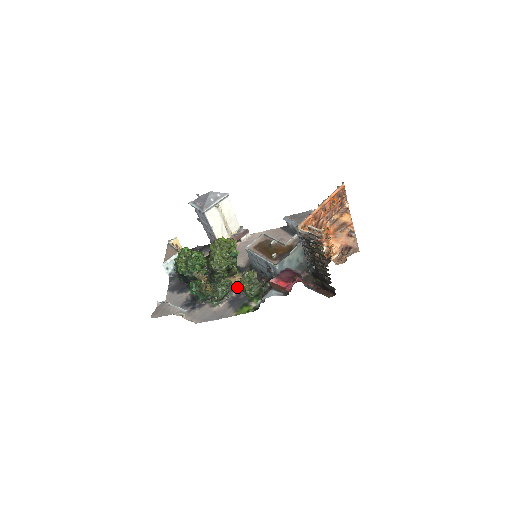
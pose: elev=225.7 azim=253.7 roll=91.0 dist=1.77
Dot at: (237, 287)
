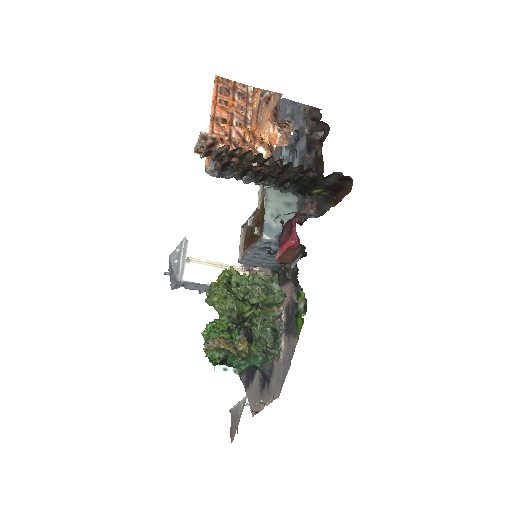
Dot at: (280, 308)
